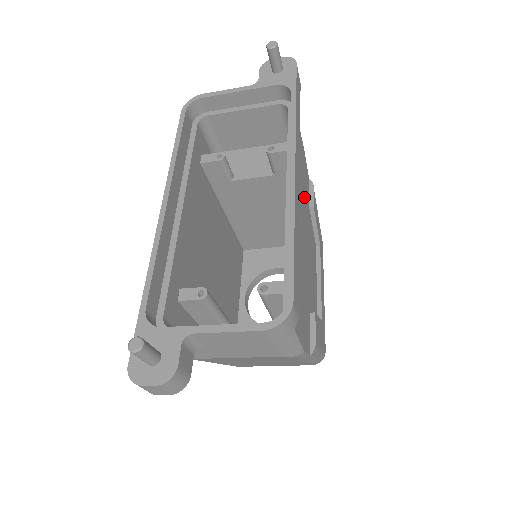
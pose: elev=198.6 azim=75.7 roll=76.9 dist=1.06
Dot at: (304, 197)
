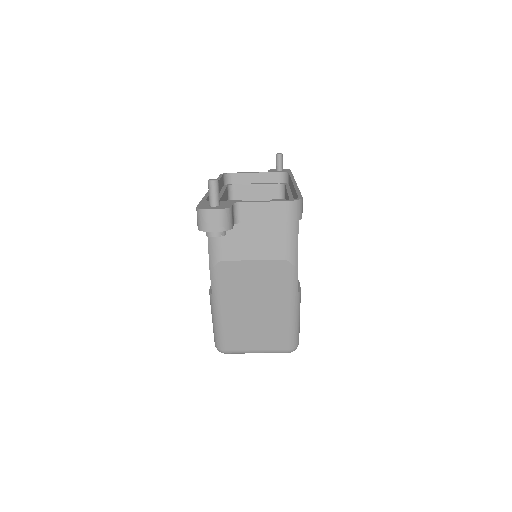
Dot at: occluded
